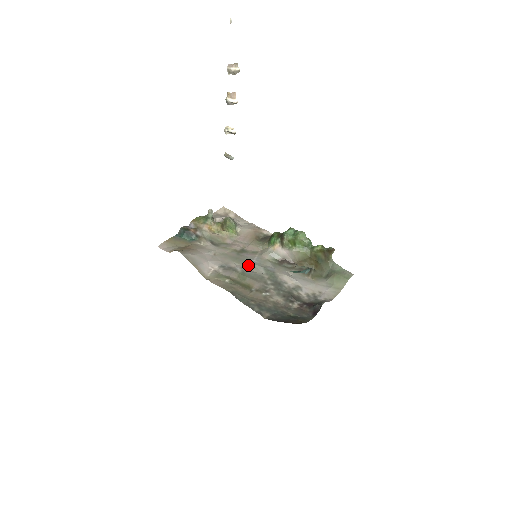
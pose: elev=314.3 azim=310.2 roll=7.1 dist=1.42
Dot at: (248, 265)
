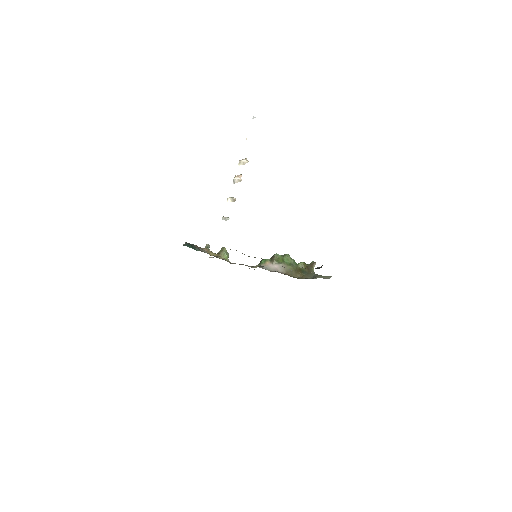
Dot at: occluded
